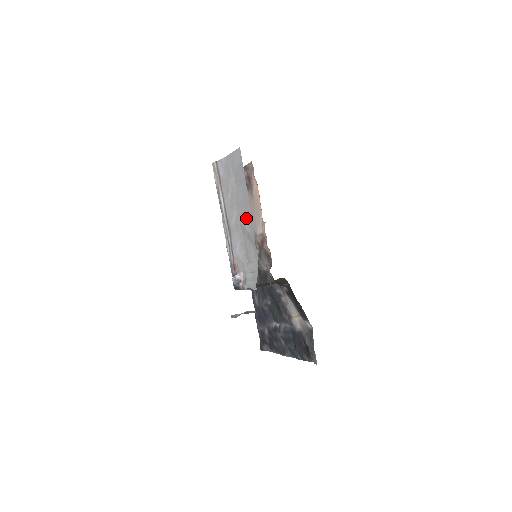
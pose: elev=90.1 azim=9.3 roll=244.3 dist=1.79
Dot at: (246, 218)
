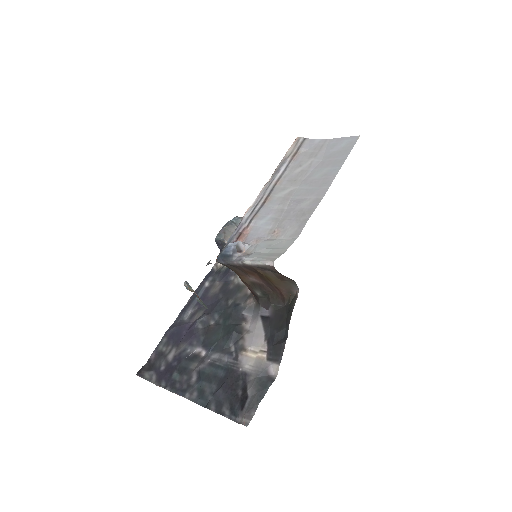
Dot at: (310, 196)
